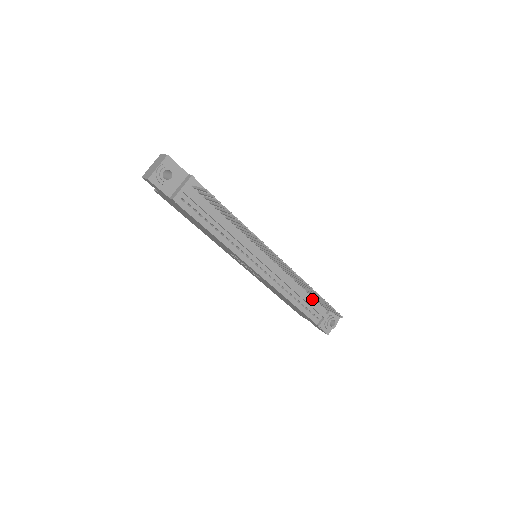
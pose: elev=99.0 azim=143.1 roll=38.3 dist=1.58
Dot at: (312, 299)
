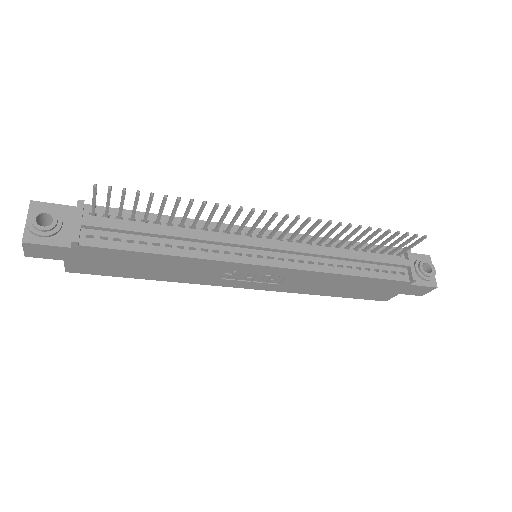
Dot at: (372, 255)
